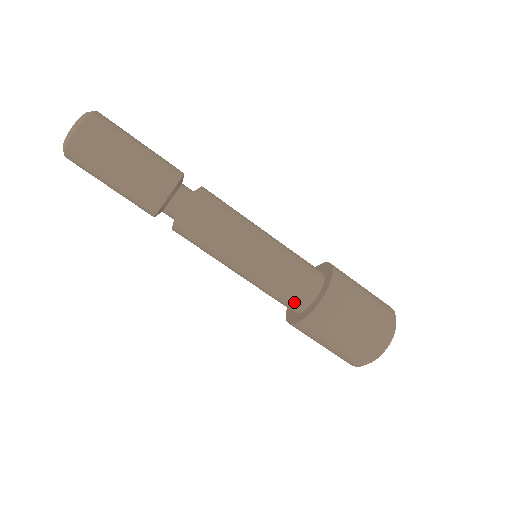
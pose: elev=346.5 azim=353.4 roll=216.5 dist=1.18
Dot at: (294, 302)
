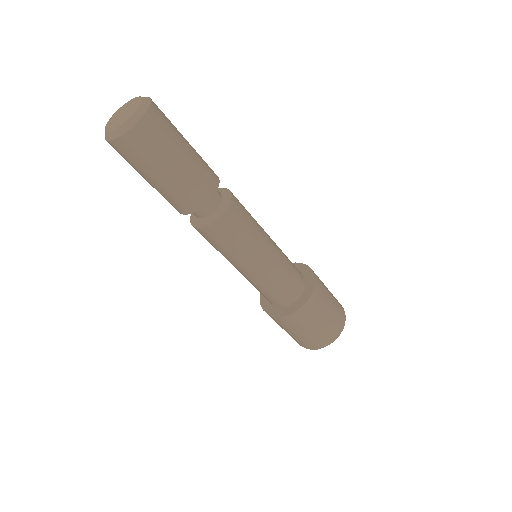
Dot at: (295, 288)
